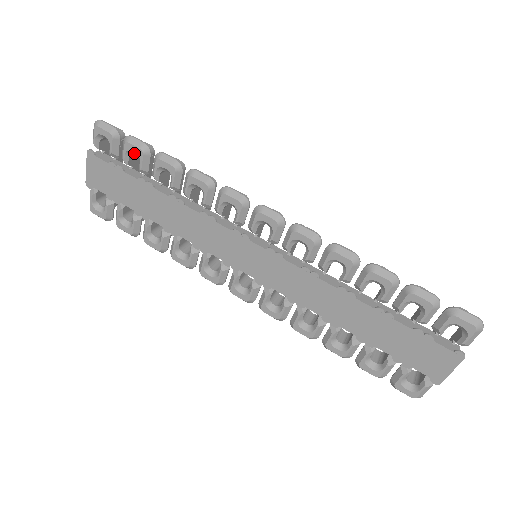
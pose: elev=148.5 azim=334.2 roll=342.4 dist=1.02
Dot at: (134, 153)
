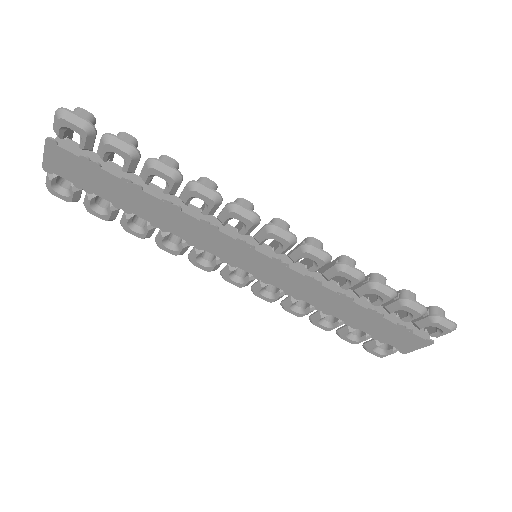
Dot at: (116, 153)
